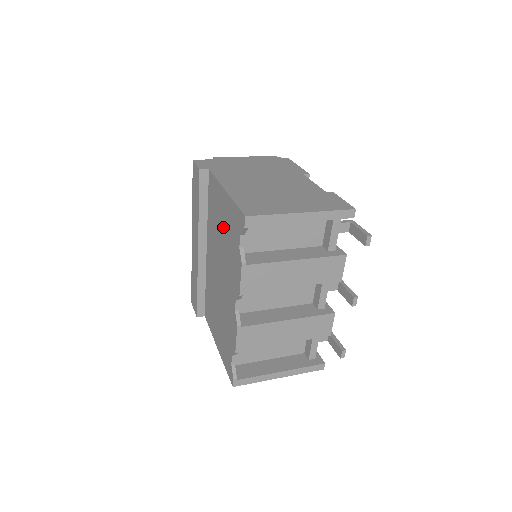
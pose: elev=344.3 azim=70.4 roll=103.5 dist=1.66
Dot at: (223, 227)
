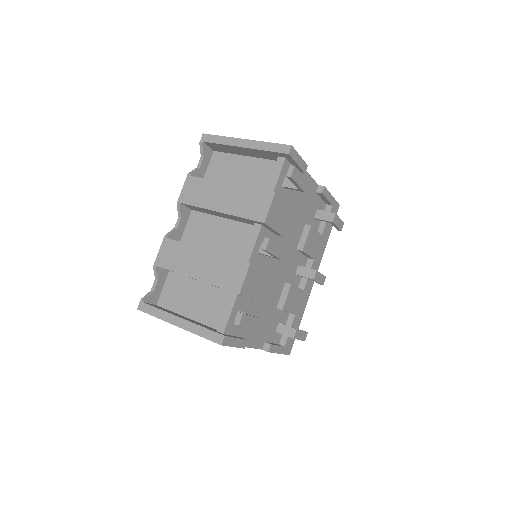
Dot at: occluded
